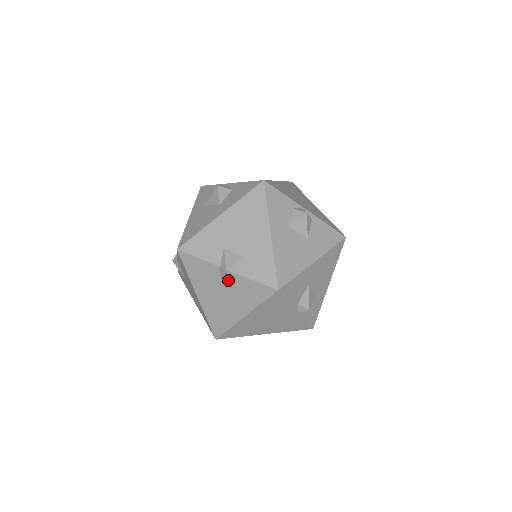
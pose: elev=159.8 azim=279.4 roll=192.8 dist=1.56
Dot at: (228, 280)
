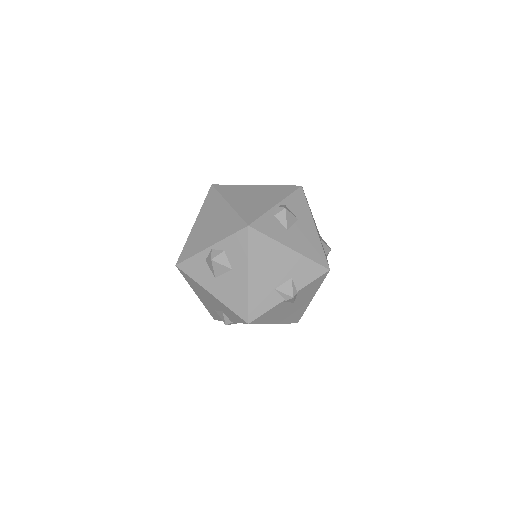
Dot at: (294, 299)
